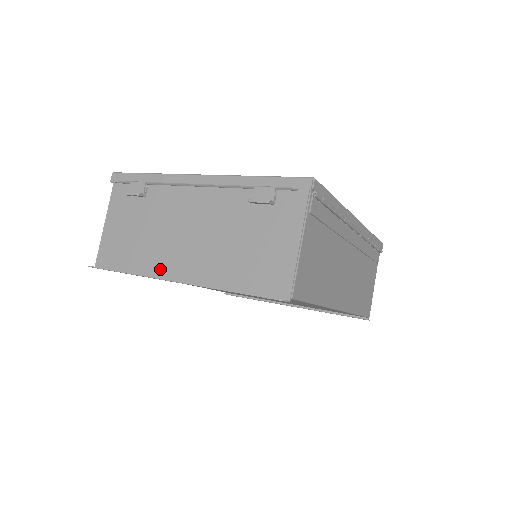
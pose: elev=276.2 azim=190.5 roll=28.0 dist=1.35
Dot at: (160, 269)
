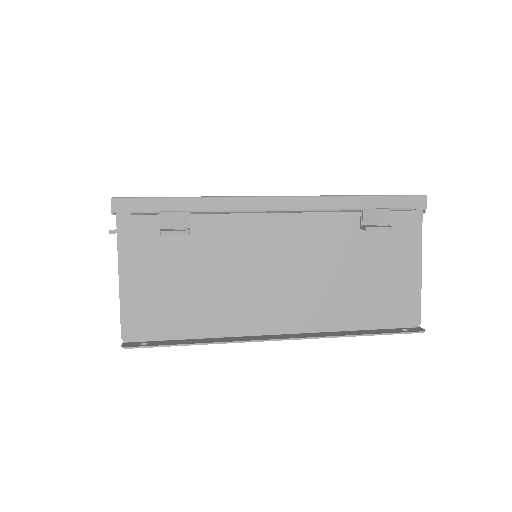
Dot at: (245, 325)
